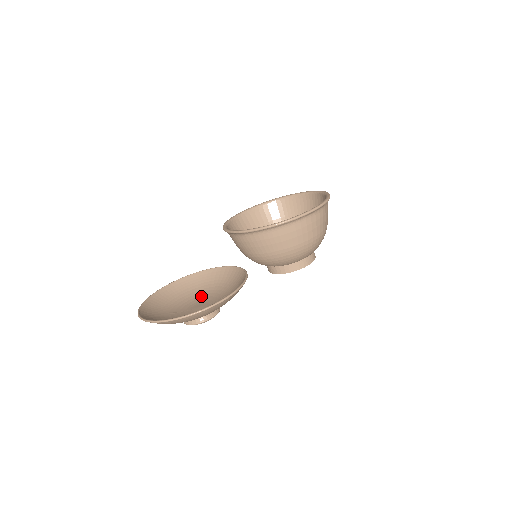
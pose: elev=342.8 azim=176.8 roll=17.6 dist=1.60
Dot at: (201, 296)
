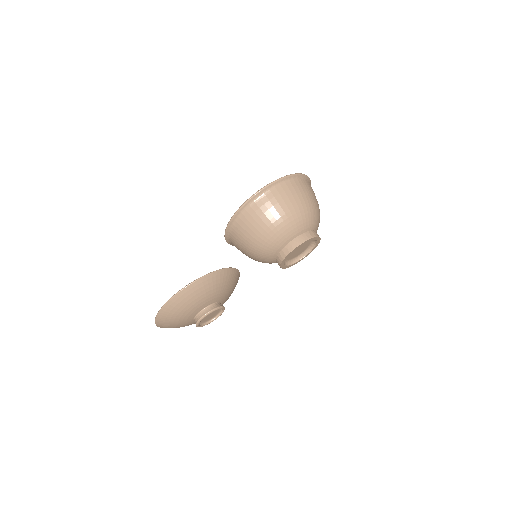
Dot at: occluded
